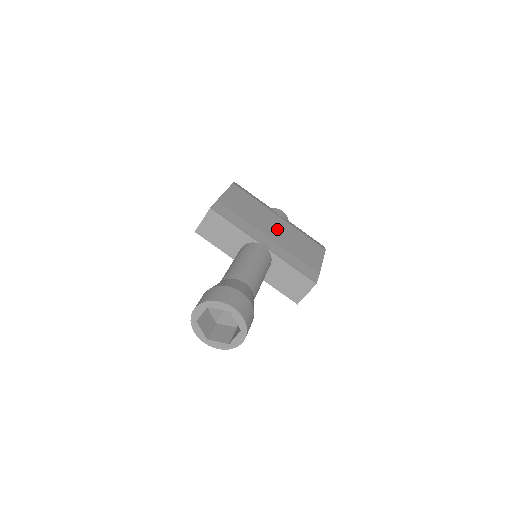
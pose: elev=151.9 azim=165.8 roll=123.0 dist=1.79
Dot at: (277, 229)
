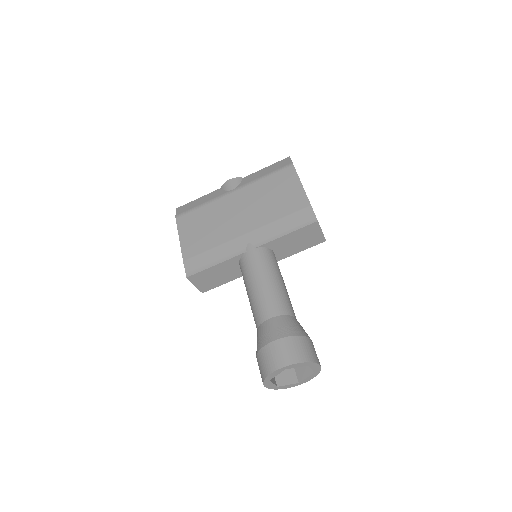
Dot at: (243, 211)
